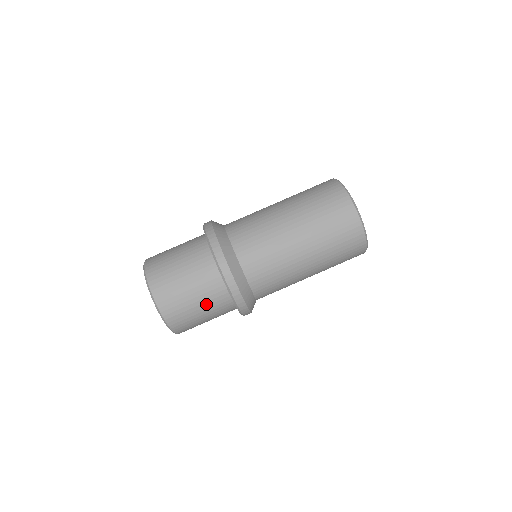
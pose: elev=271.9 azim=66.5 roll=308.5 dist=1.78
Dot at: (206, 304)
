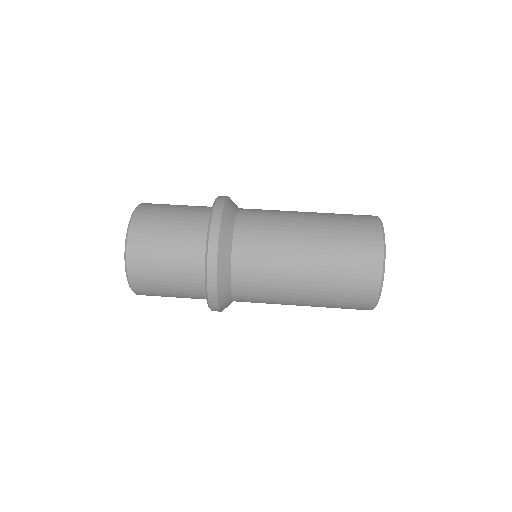
Dot at: (177, 243)
